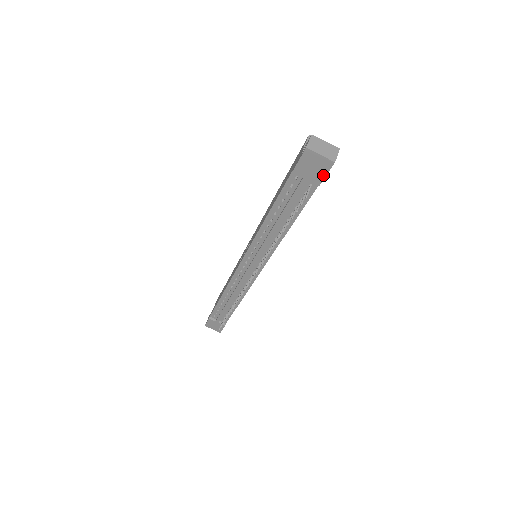
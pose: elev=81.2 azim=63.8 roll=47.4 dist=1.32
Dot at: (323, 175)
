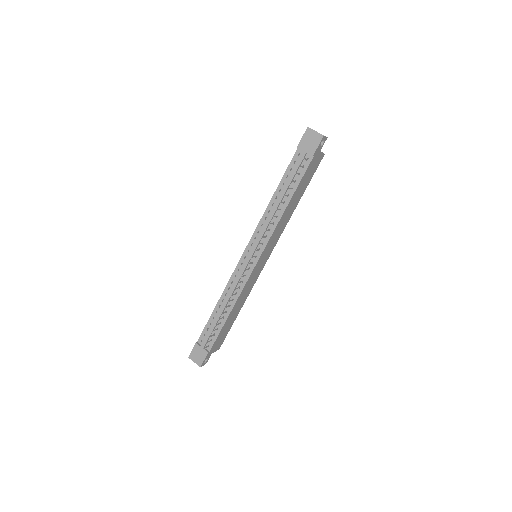
Dot at: (316, 147)
